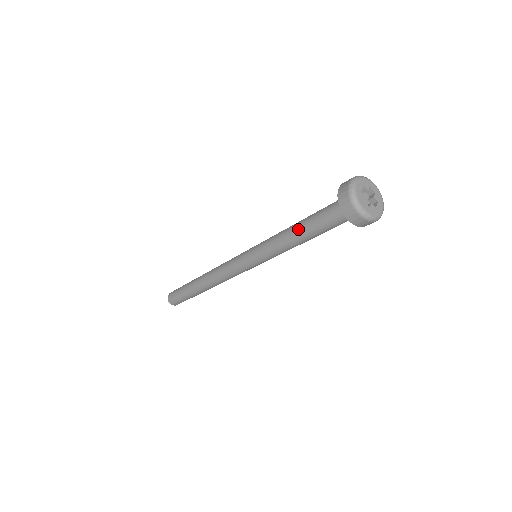
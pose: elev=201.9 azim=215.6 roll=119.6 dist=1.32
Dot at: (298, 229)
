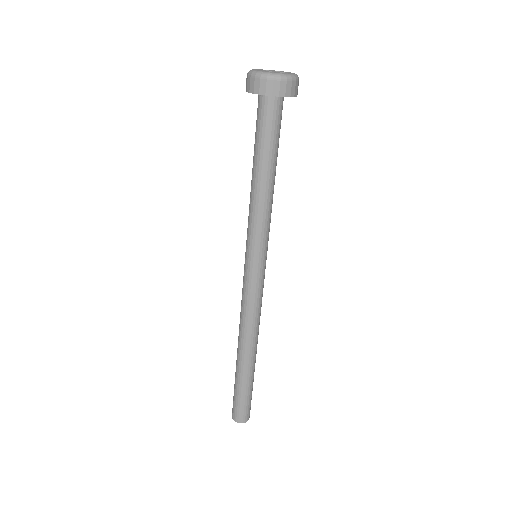
Dot at: (252, 169)
